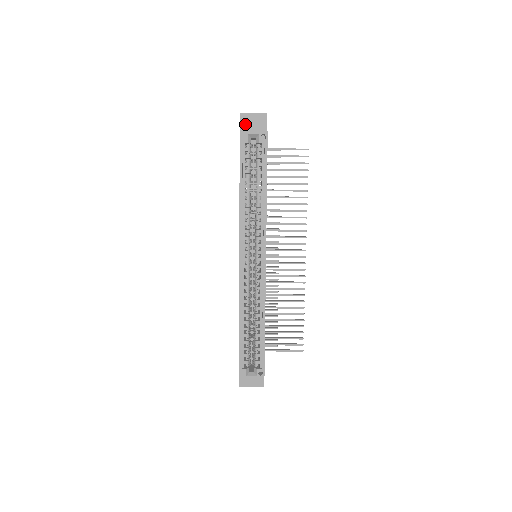
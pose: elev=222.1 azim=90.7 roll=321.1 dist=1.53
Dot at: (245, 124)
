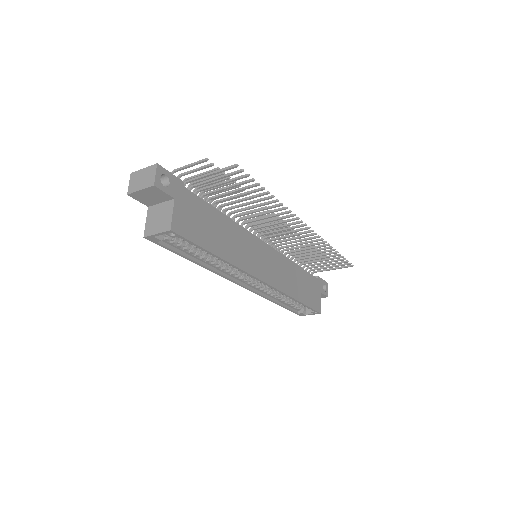
Dot at: (143, 200)
